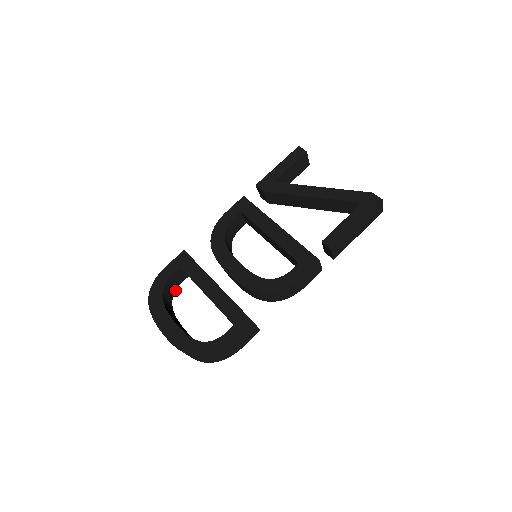
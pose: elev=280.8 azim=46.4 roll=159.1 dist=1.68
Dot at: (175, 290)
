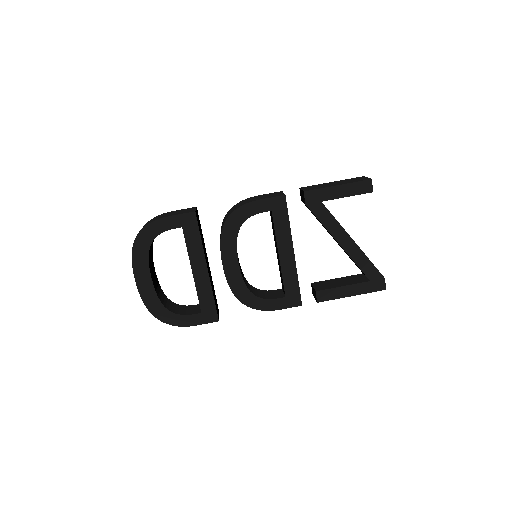
Dot at: occluded
